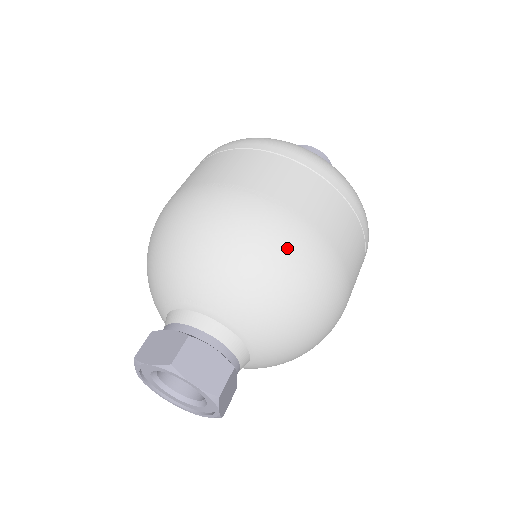
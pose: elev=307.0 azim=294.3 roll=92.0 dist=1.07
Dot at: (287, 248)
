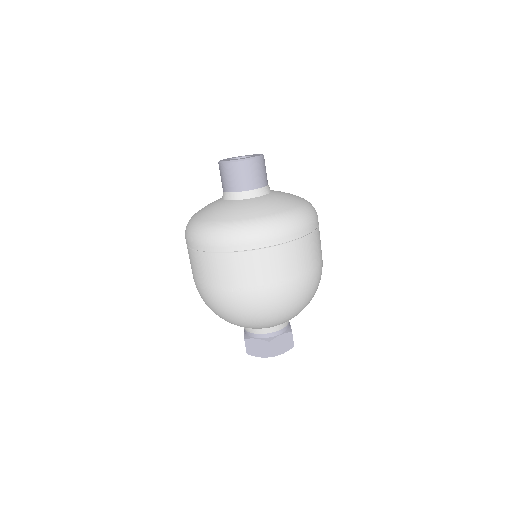
Dot at: (296, 298)
